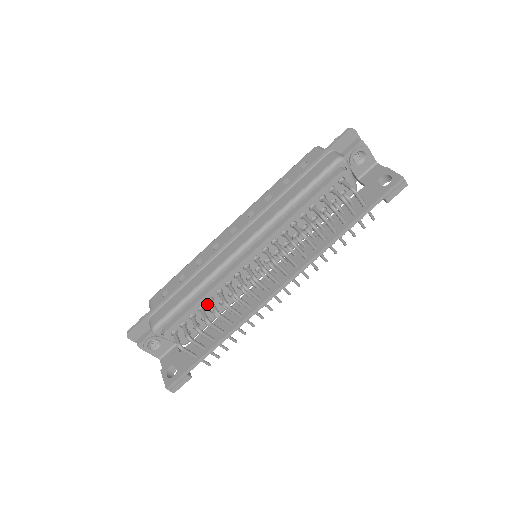
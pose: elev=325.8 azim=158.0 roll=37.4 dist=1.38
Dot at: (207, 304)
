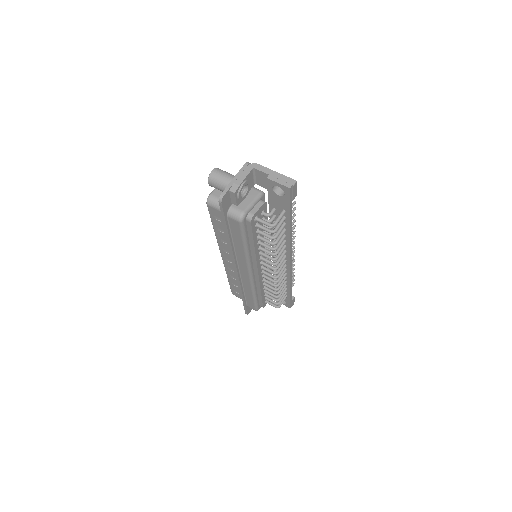
Dot at: occluded
